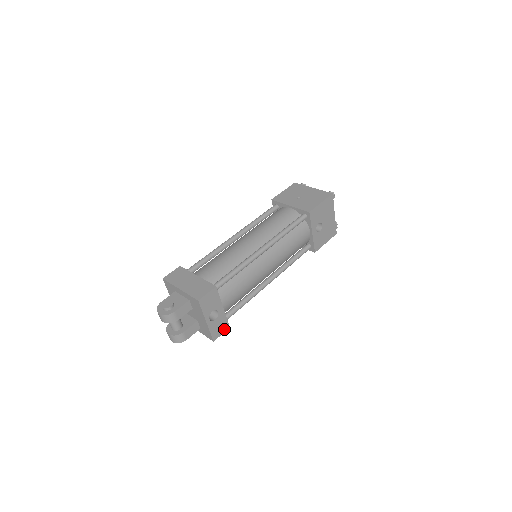
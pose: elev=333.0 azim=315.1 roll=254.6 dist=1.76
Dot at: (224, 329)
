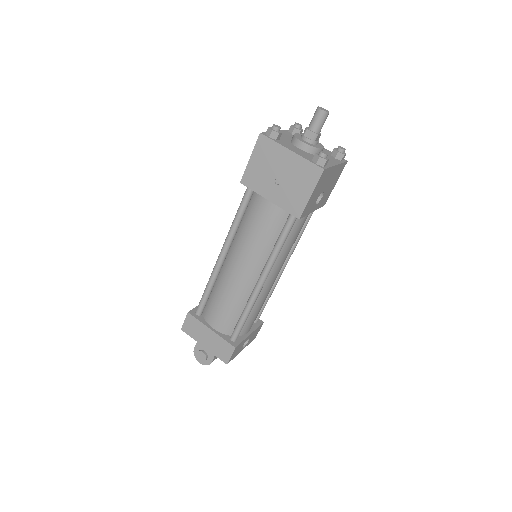
Dot at: (259, 328)
